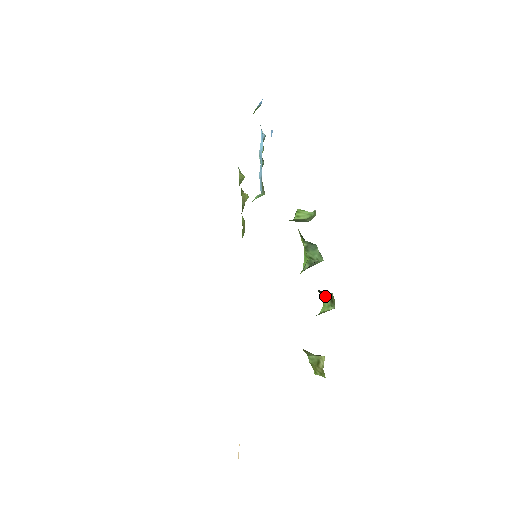
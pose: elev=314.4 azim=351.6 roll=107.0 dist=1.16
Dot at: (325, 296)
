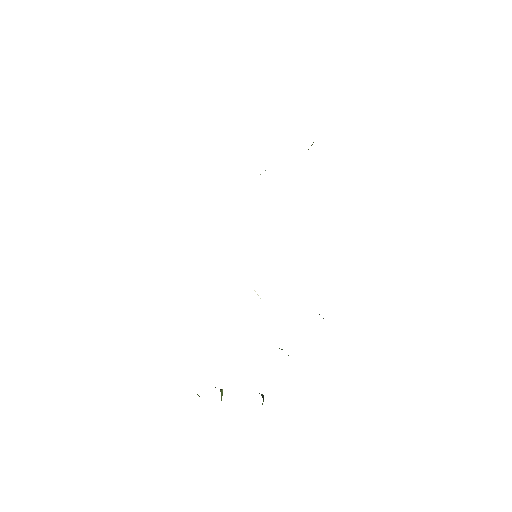
Dot at: occluded
